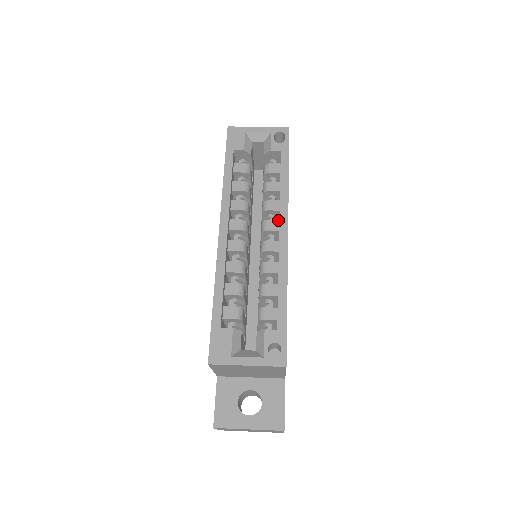
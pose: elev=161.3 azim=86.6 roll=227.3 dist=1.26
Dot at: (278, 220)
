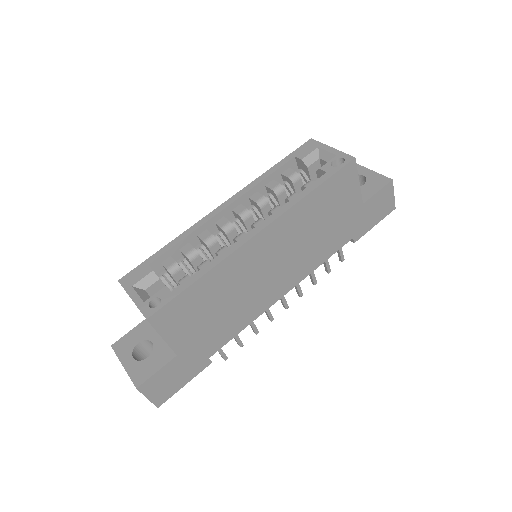
Dot at: occluded
